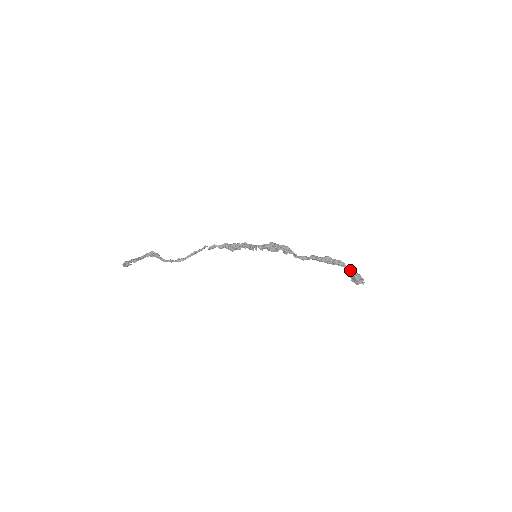
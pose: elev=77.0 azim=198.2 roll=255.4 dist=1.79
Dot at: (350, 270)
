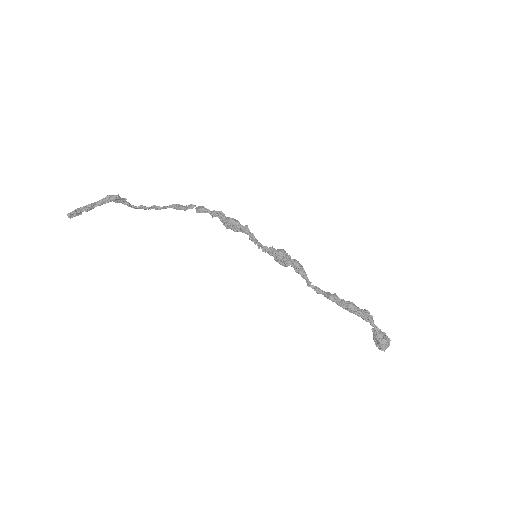
Dot at: (377, 330)
